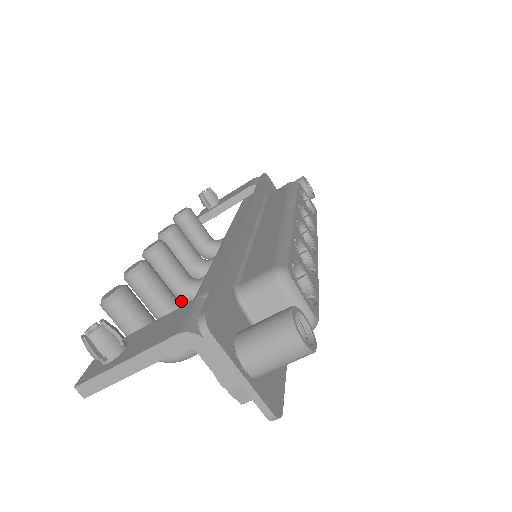
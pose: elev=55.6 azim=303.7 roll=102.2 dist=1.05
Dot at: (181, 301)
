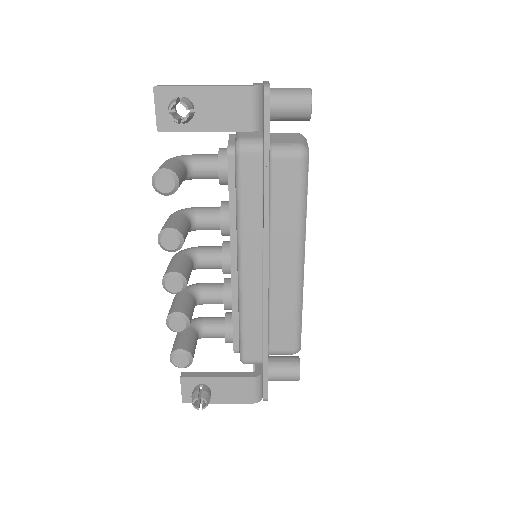
Dot at: (196, 296)
